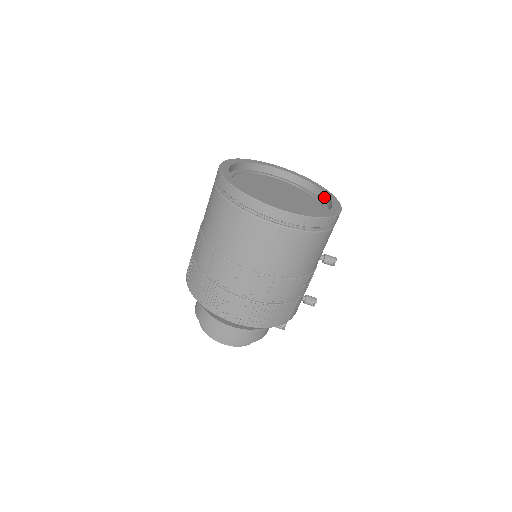
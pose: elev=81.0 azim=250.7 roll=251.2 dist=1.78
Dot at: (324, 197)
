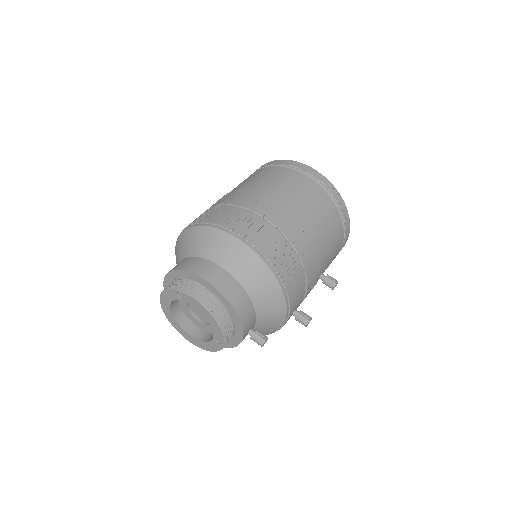
Dot at: occluded
